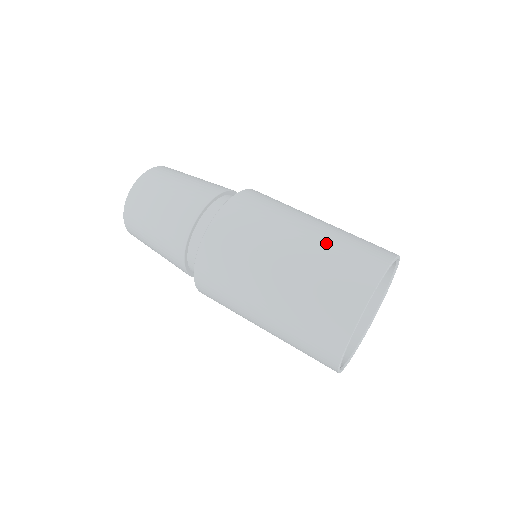
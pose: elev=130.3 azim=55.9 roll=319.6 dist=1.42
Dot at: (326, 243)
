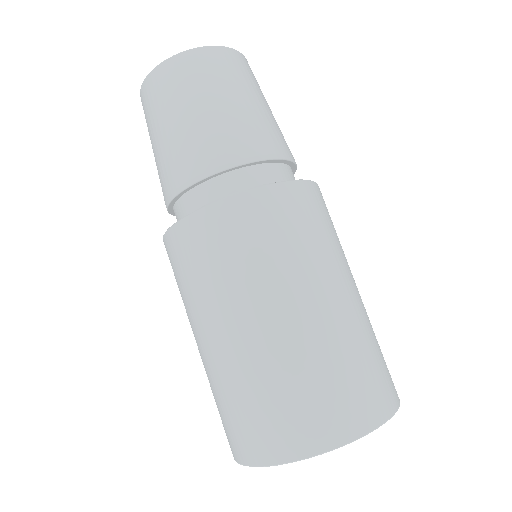
Dot at: (315, 349)
